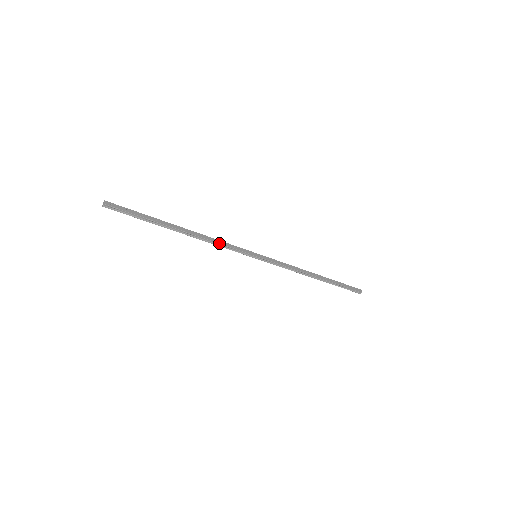
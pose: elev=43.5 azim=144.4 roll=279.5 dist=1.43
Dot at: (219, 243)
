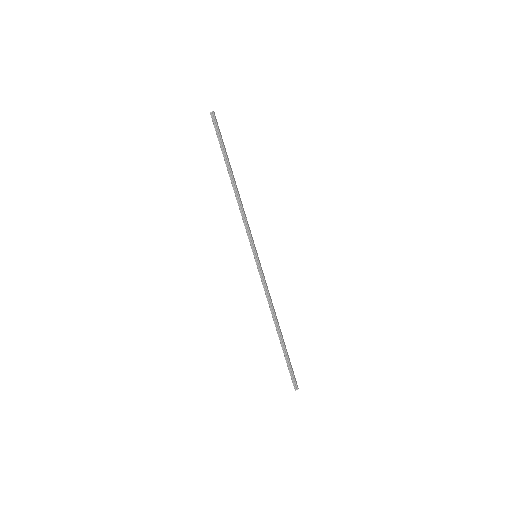
Dot at: (245, 215)
